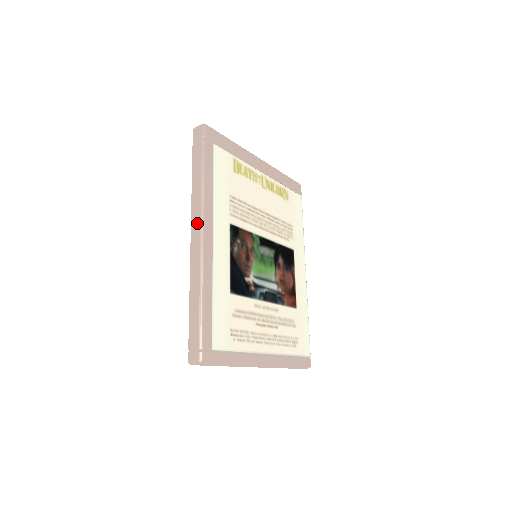
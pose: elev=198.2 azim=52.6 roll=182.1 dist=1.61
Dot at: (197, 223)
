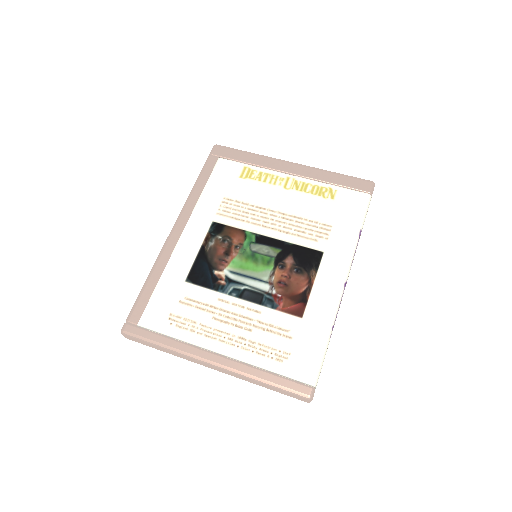
Dot at: occluded
